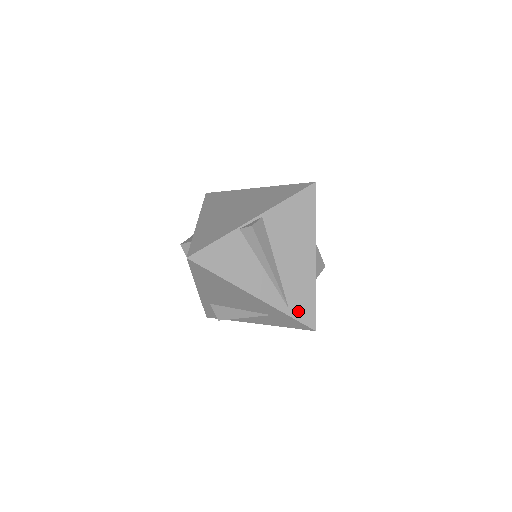
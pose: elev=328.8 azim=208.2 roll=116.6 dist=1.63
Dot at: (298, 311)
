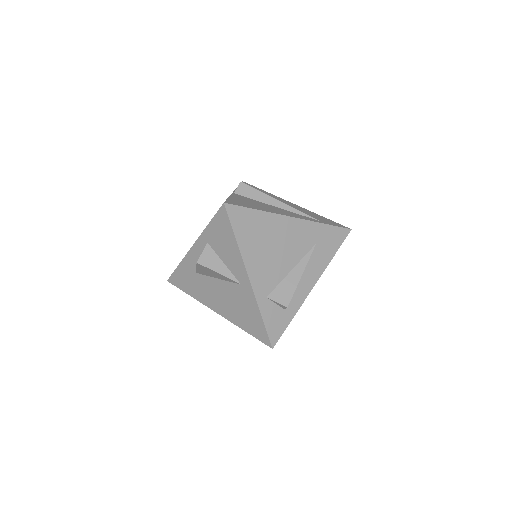
Dot at: (327, 222)
